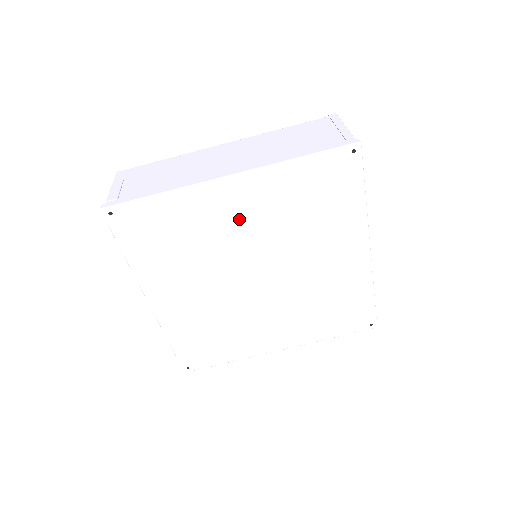
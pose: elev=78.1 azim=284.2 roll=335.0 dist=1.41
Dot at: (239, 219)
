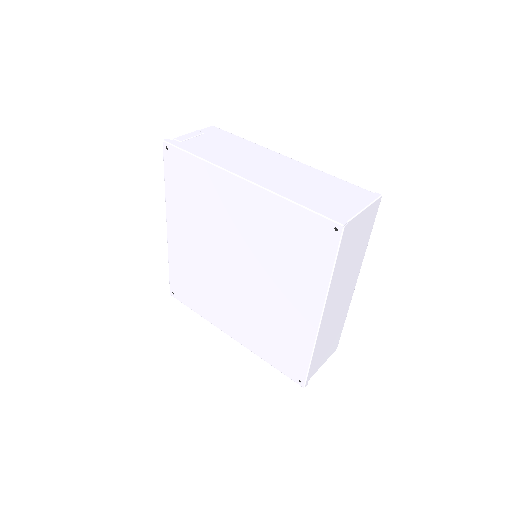
Dot at: (238, 215)
